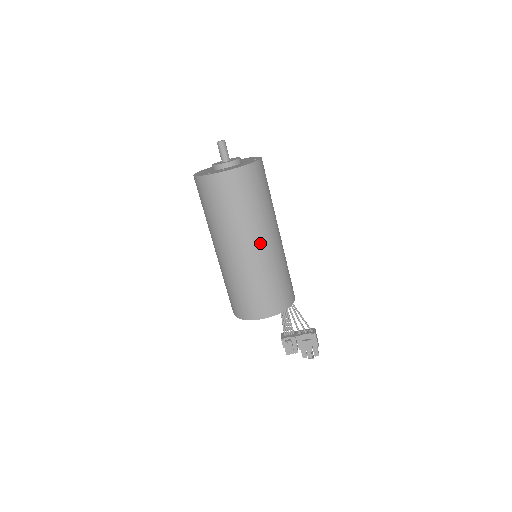
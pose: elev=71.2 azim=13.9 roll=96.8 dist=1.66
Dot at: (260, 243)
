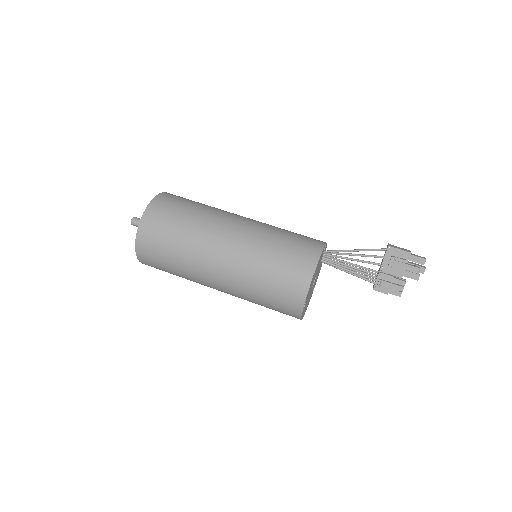
Dot at: (224, 240)
